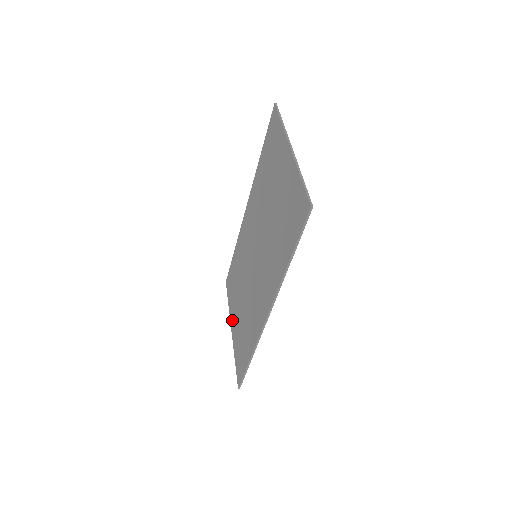
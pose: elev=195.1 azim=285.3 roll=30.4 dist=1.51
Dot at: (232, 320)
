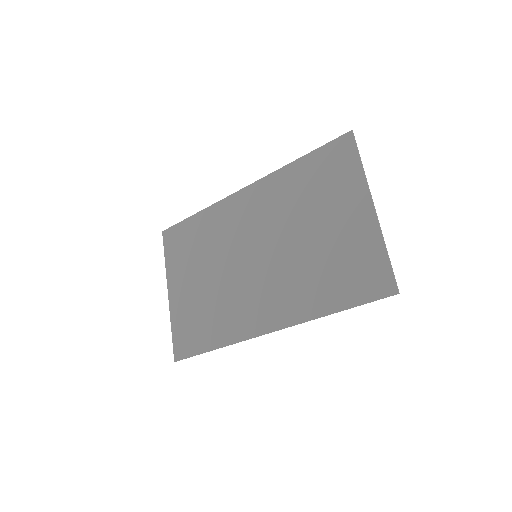
Dot at: (173, 284)
